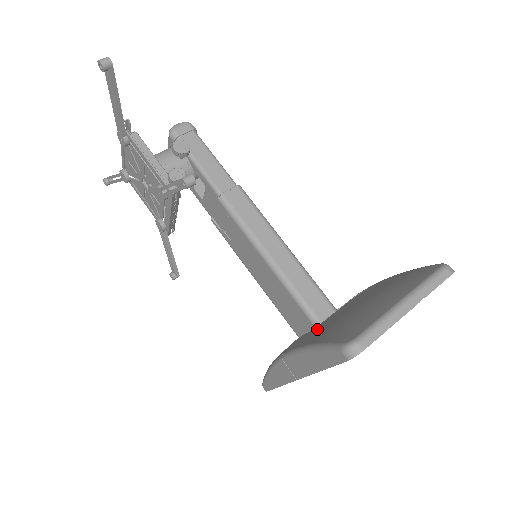
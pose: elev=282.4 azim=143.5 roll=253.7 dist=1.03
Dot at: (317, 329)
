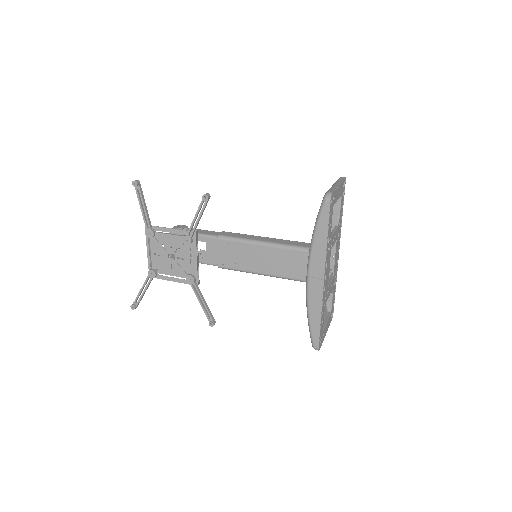
Dot at: occluded
